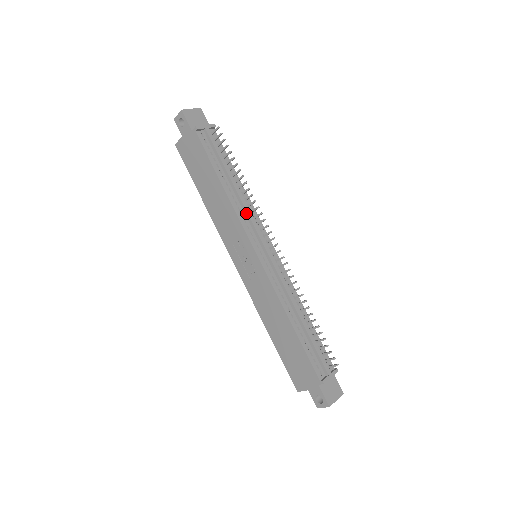
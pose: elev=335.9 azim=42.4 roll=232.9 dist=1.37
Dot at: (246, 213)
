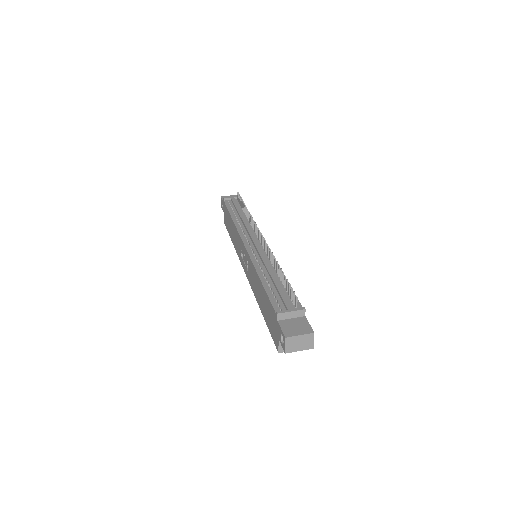
Dot at: (245, 227)
